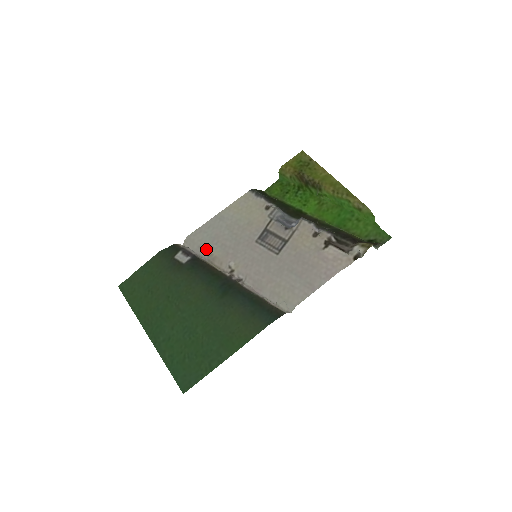
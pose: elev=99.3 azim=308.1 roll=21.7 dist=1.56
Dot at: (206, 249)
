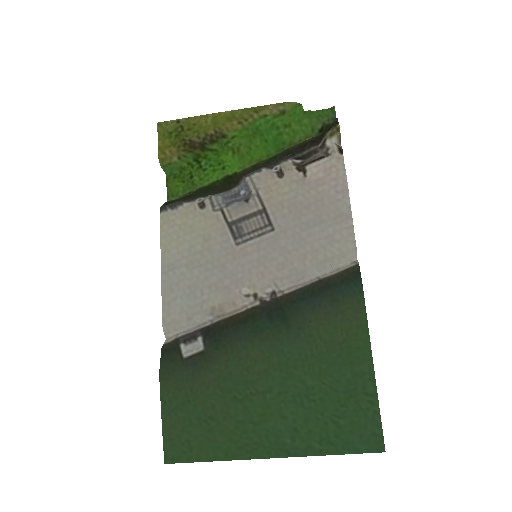
Dot at: (200, 311)
